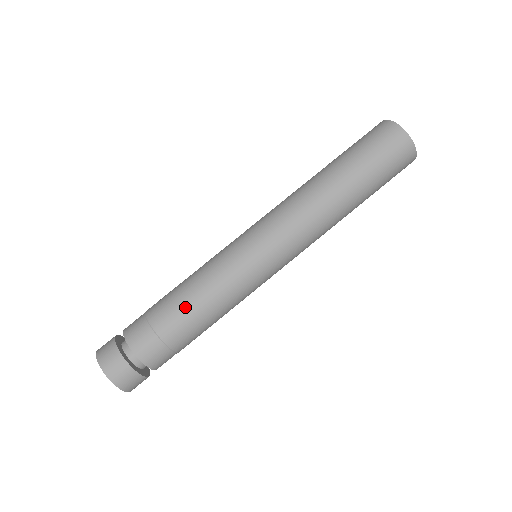
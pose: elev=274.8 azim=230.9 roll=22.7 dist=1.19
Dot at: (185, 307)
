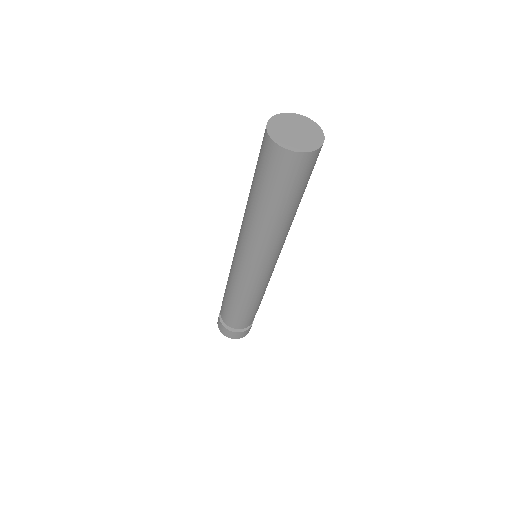
Dot at: (240, 307)
